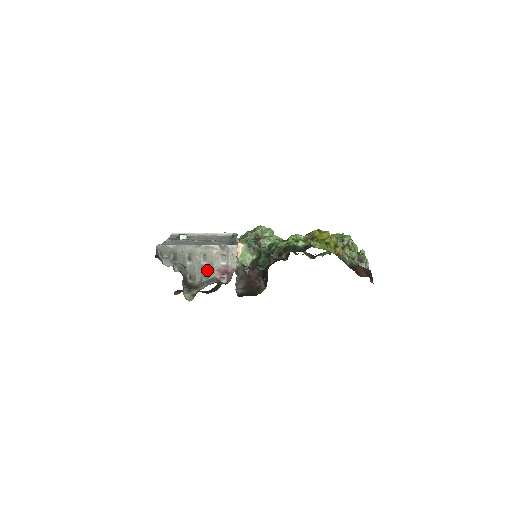
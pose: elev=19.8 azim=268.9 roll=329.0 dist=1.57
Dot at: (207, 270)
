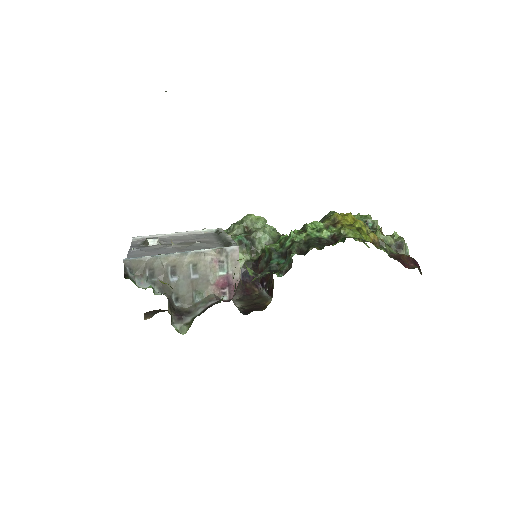
Dot at: (200, 286)
